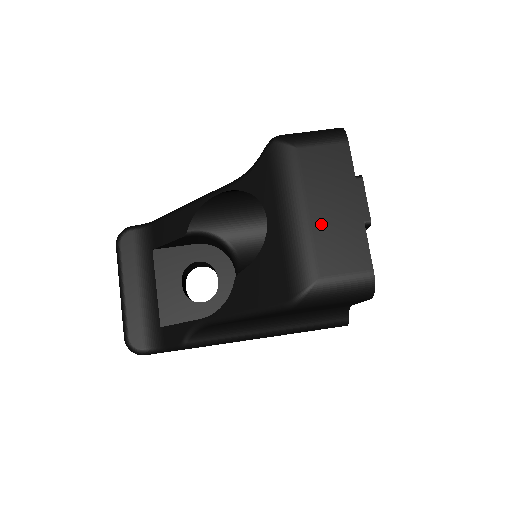
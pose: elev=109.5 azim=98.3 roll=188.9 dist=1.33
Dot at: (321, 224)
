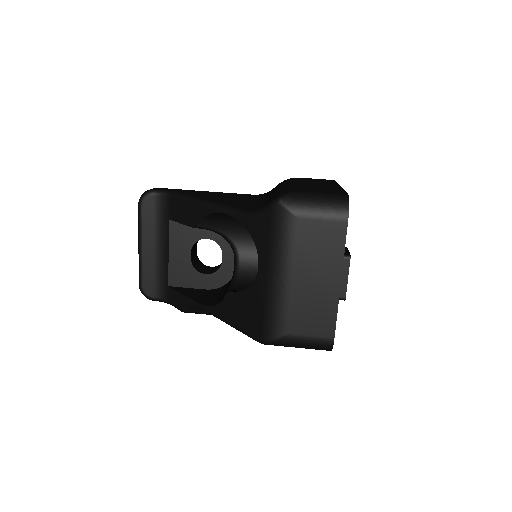
Dot at: (301, 292)
